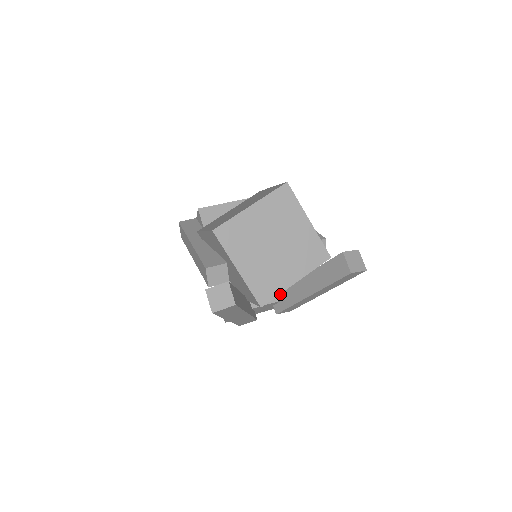
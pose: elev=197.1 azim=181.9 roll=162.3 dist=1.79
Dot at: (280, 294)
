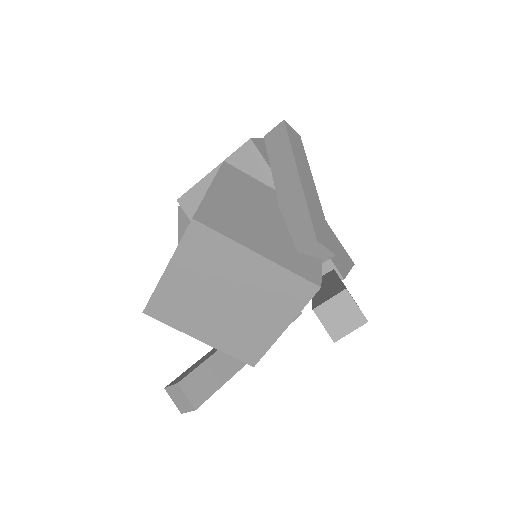
Dot at: occluded
